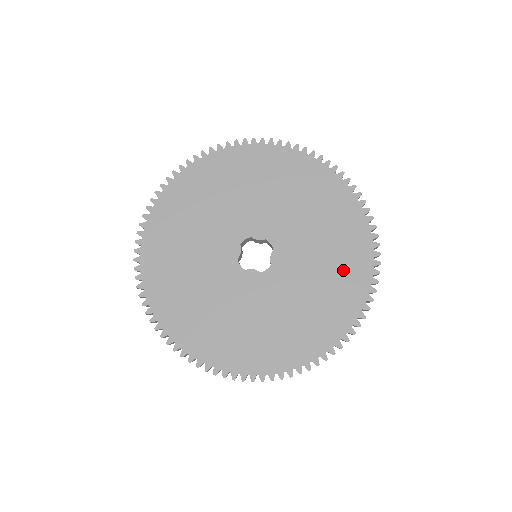
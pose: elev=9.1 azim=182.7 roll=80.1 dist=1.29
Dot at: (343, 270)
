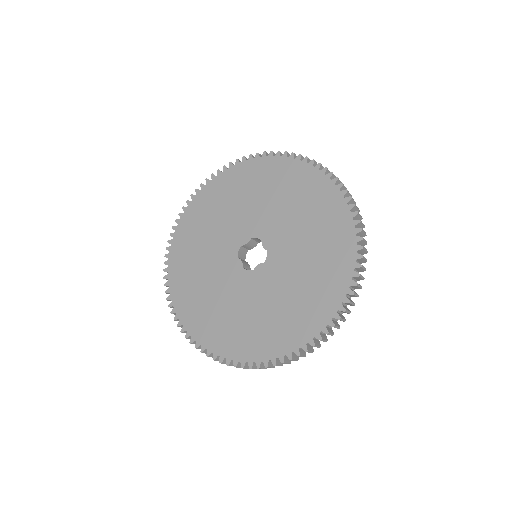
Dot at: (287, 322)
